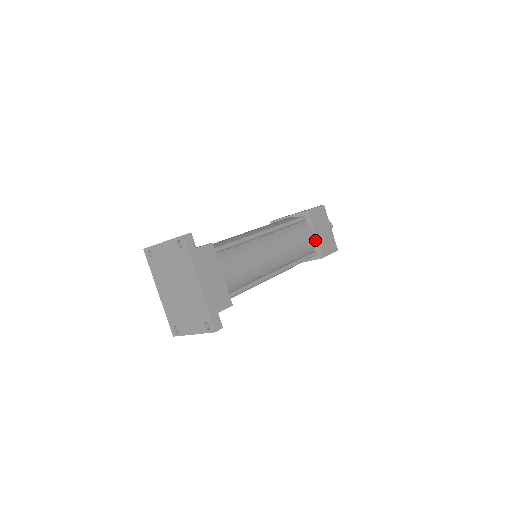
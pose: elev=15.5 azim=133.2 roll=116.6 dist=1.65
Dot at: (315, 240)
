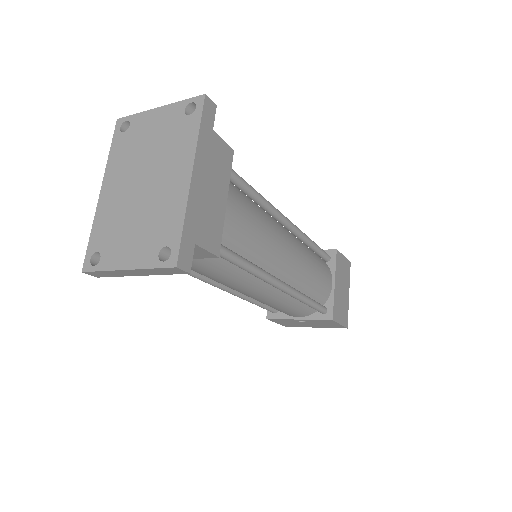
Dot at: (331, 292)
